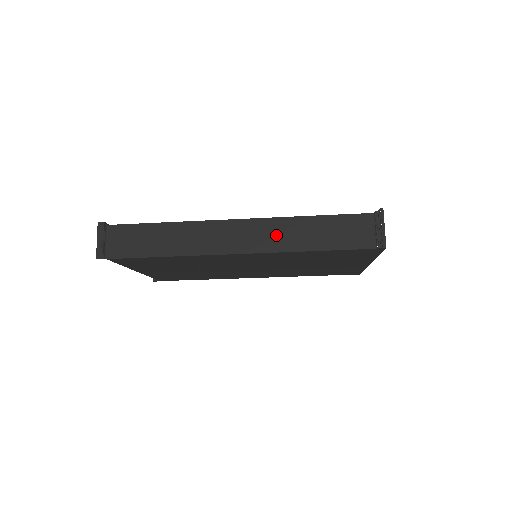
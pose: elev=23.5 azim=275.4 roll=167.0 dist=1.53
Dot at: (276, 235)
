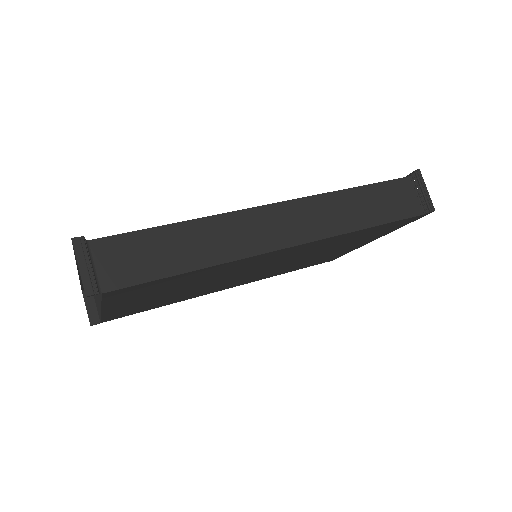
Dot at: (324, 216)
